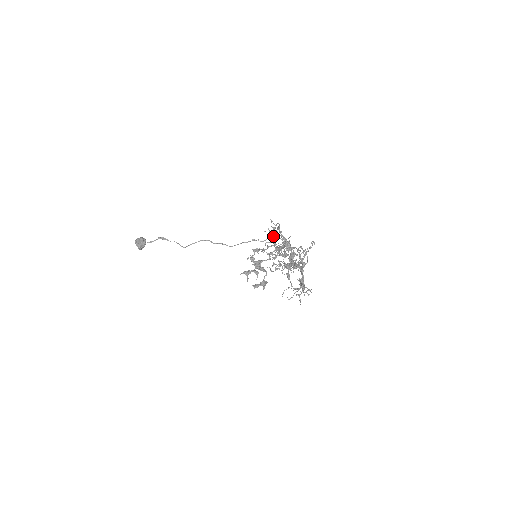
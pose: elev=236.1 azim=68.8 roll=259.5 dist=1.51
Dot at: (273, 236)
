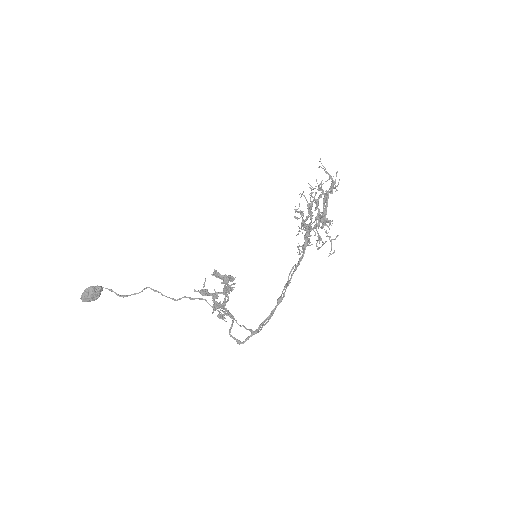
Dot at: (249, 330)
